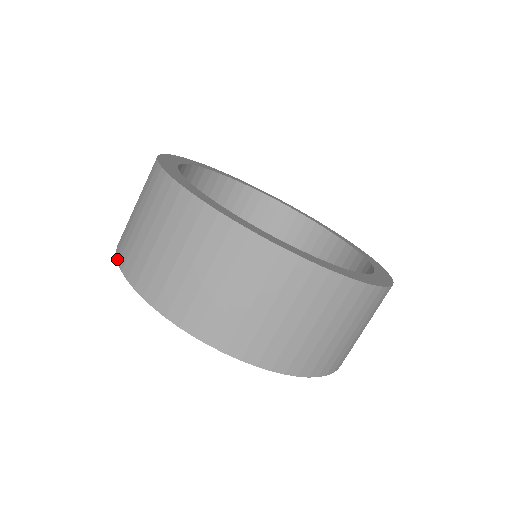
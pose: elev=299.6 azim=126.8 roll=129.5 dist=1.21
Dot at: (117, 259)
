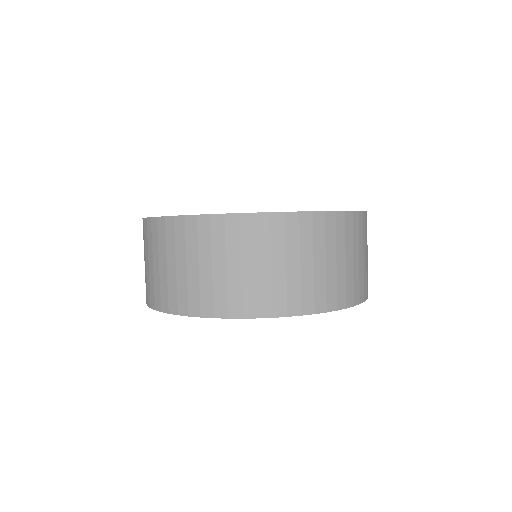
Dot at: (183, 315)
